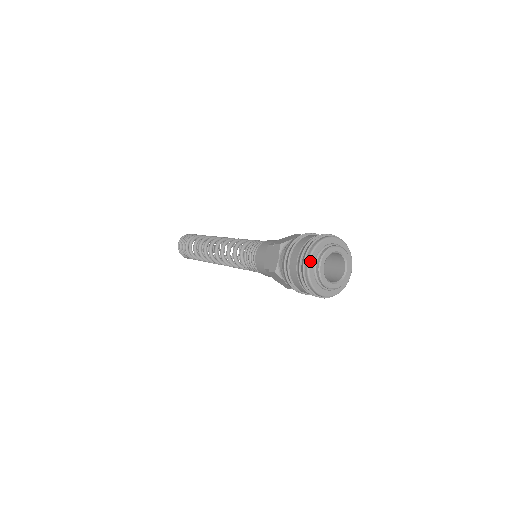
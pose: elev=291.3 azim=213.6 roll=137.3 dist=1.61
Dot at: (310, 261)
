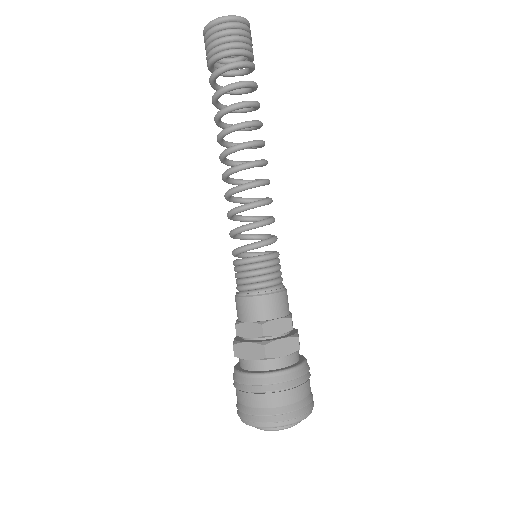
Dot at: (259, 427)
